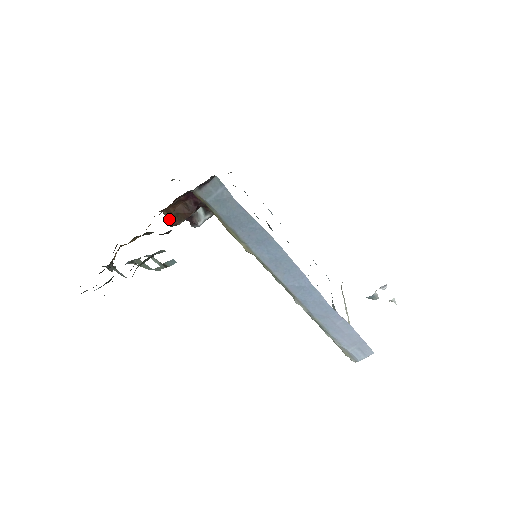
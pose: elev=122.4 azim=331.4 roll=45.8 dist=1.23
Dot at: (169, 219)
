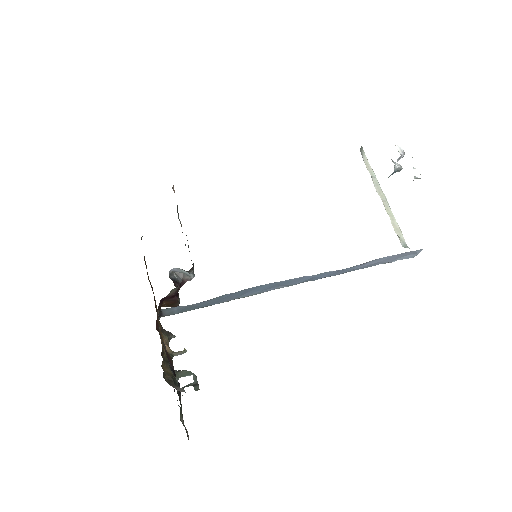
Dot at: occluded
